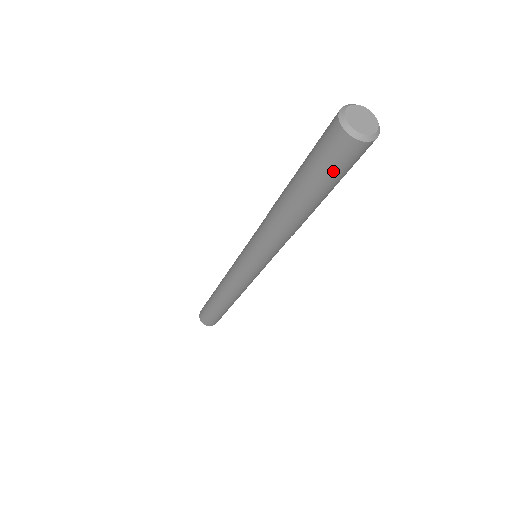
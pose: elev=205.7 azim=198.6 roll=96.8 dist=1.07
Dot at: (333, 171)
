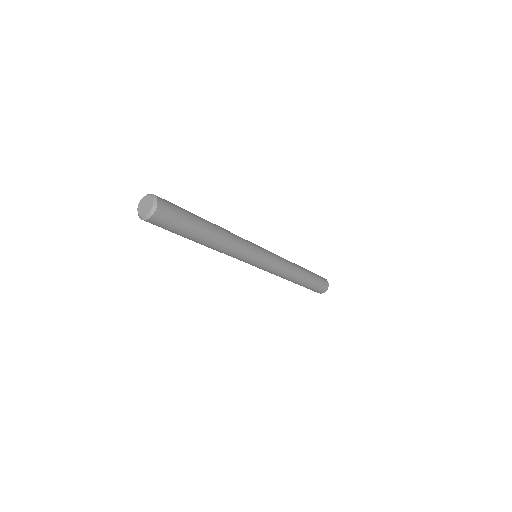
Dot at: occluded
